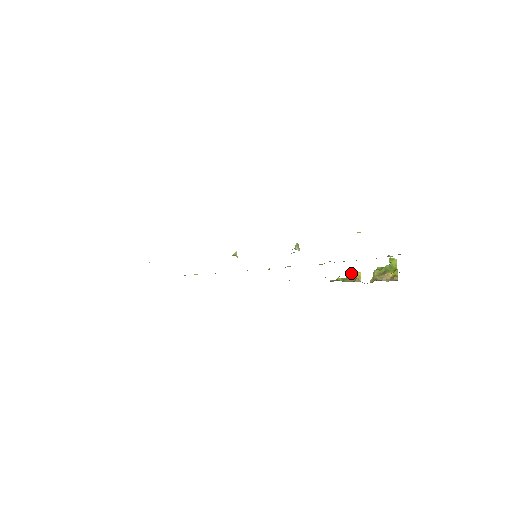
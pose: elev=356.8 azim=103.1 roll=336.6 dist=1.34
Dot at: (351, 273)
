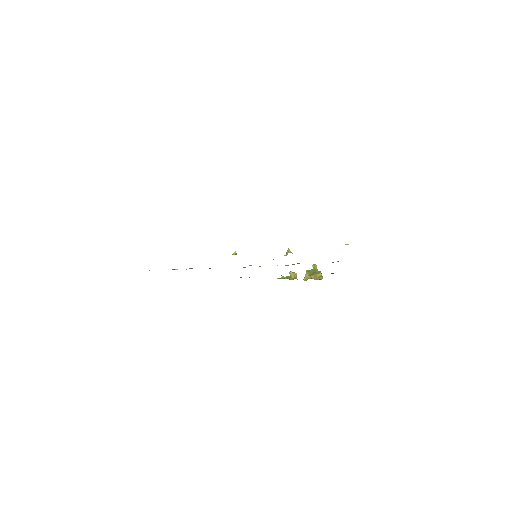
Dot at: (291, 273)
